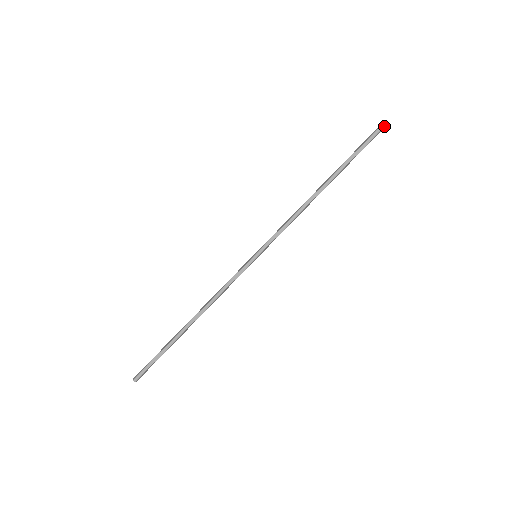
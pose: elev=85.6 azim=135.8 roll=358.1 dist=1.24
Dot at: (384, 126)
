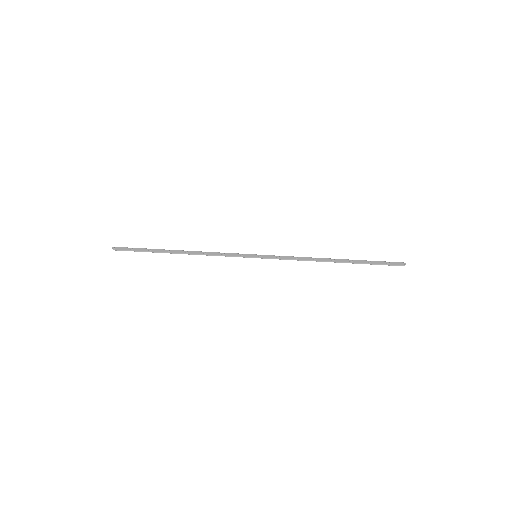
Dot at: (405, 263)
